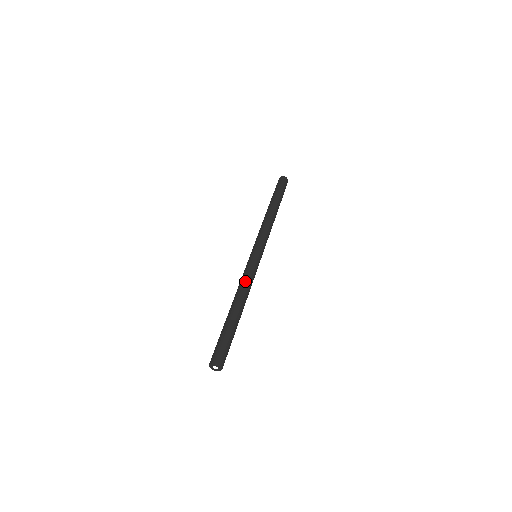
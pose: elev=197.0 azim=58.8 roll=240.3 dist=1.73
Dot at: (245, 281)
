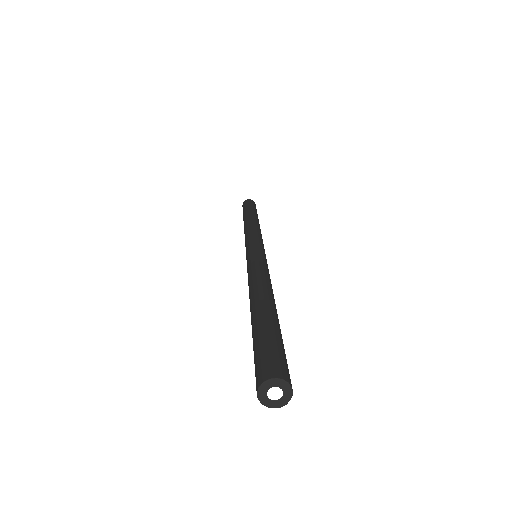
Dot at: (256, 272)
